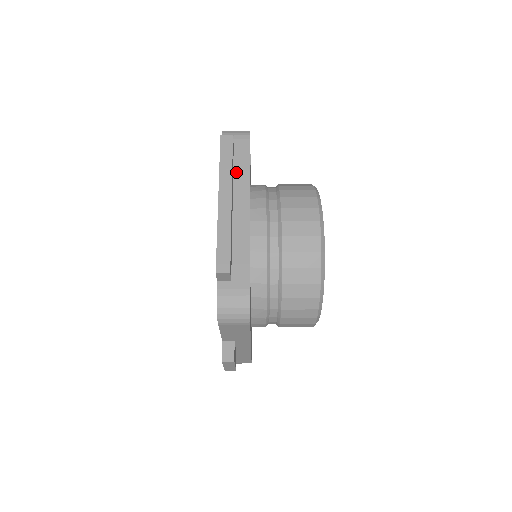
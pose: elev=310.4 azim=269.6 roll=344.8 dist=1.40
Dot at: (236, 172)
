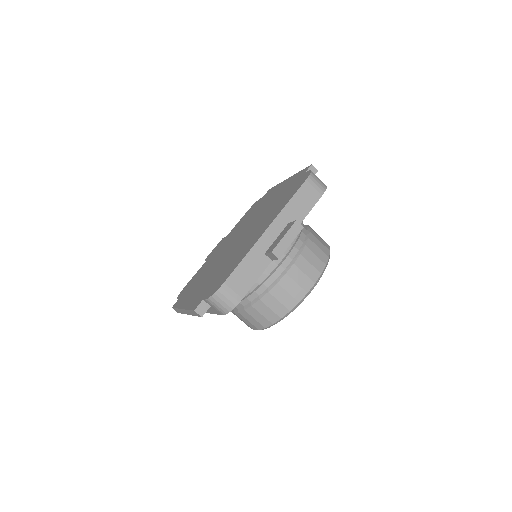
Dot at: occluded
